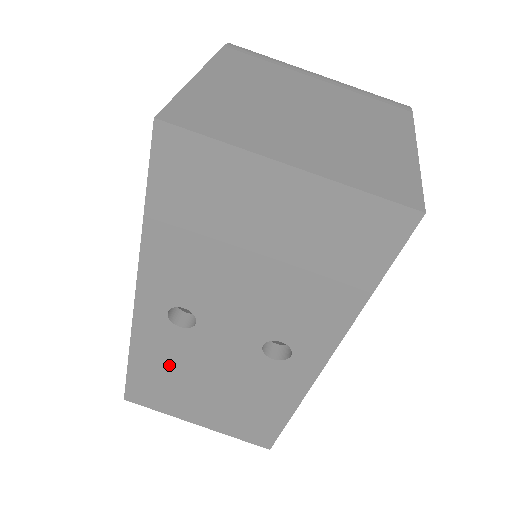
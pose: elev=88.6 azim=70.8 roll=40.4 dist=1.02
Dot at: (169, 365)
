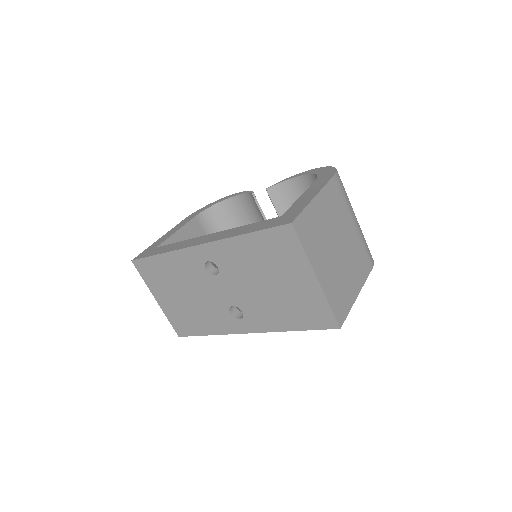
Dot at: (179, 273)
